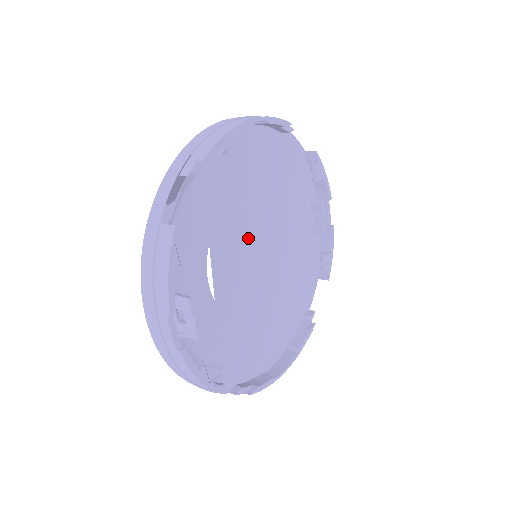
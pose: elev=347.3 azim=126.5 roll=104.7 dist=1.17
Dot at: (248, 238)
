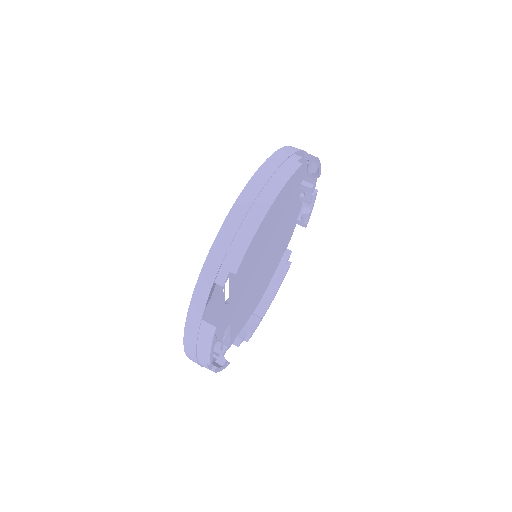
Dot at: (254, 259)
